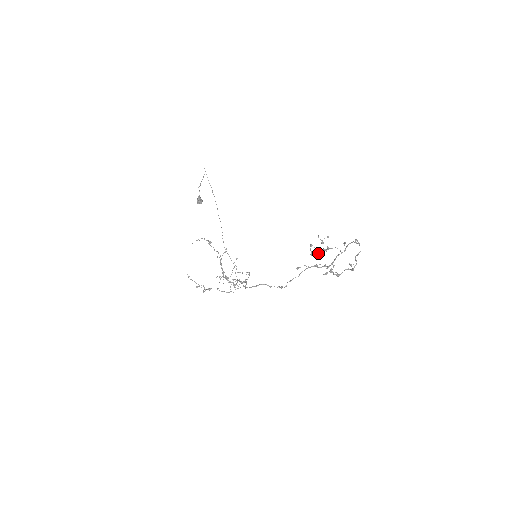
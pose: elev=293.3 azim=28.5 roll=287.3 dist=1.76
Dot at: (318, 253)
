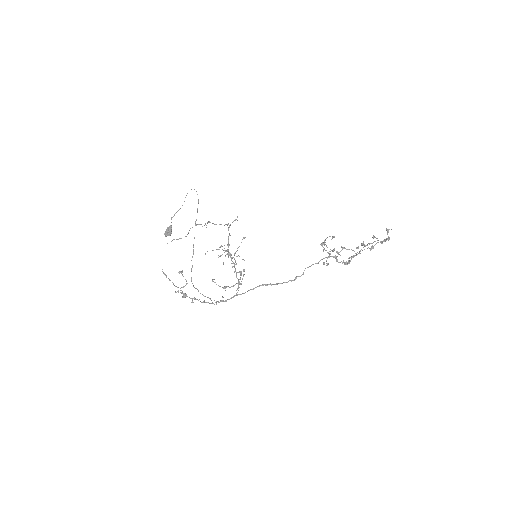
Dot at: occluded
